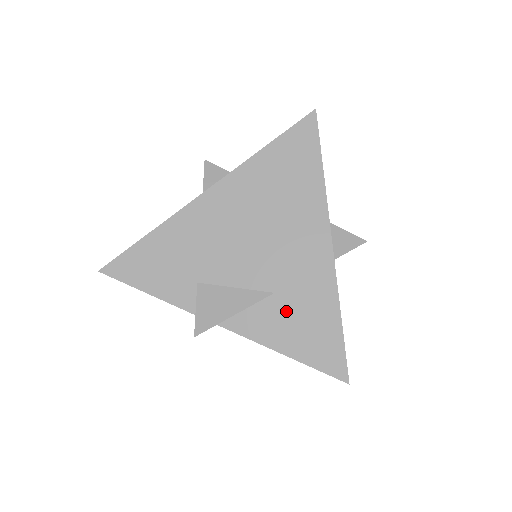
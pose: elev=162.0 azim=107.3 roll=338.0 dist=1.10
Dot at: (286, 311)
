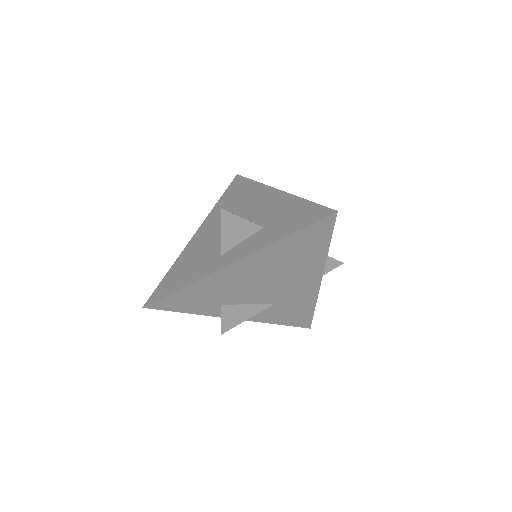
Dot at: (281, 309)
